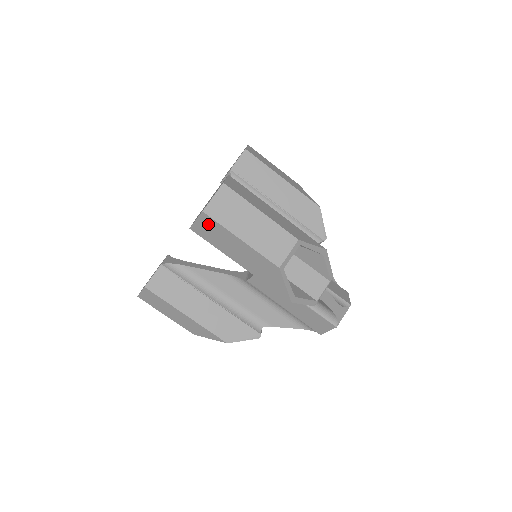
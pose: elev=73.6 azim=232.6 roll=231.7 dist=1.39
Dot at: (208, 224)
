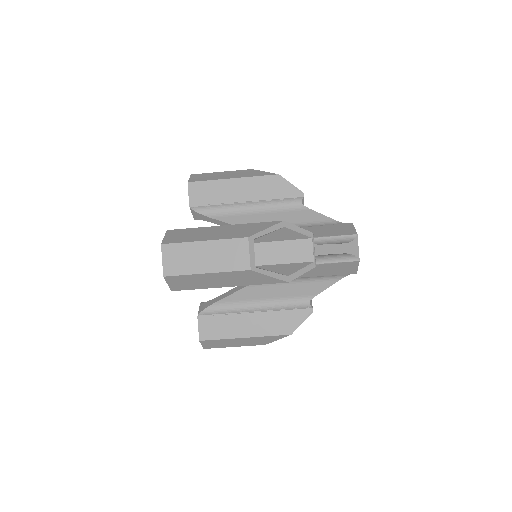
Dot at: (177, 280)
